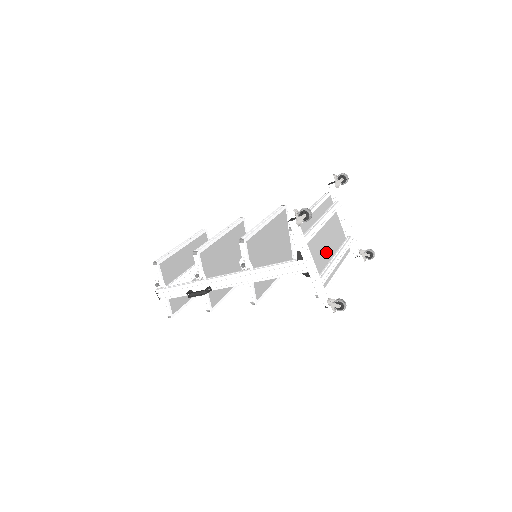
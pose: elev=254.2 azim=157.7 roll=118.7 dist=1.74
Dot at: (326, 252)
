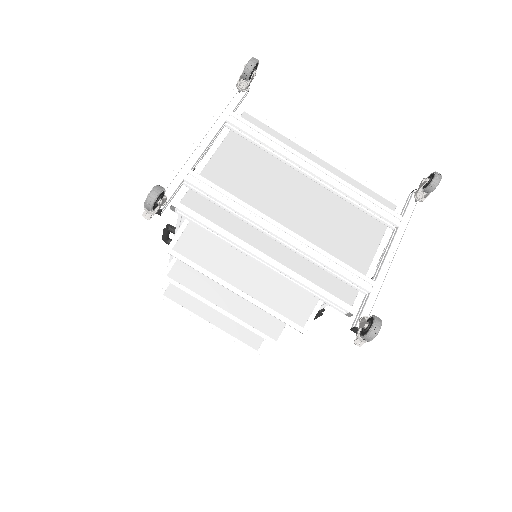
Dot at: (273, 208)
